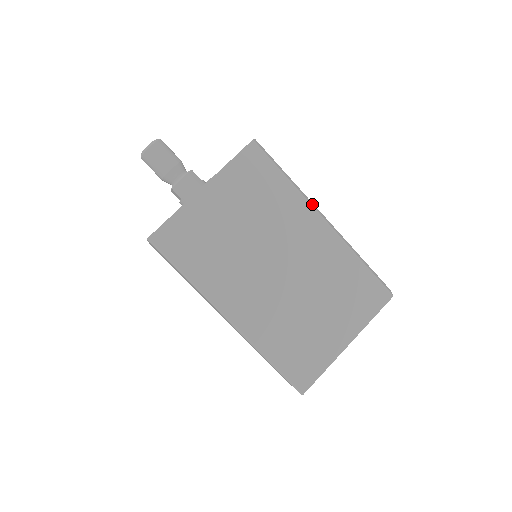
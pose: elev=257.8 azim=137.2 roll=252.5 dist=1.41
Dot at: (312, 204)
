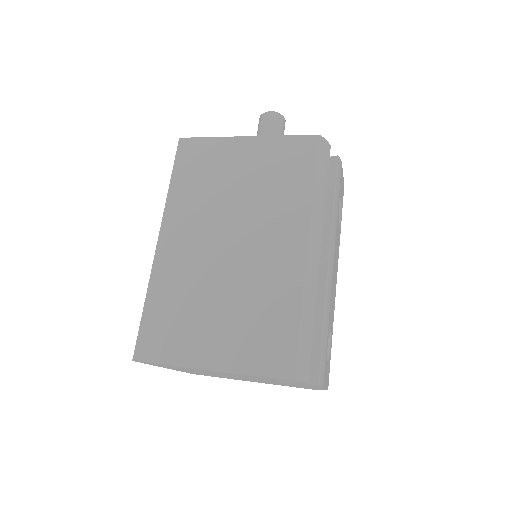
Dot at: (316, 226)
